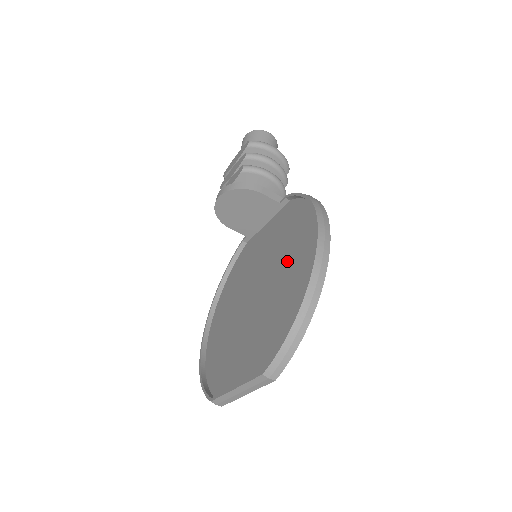
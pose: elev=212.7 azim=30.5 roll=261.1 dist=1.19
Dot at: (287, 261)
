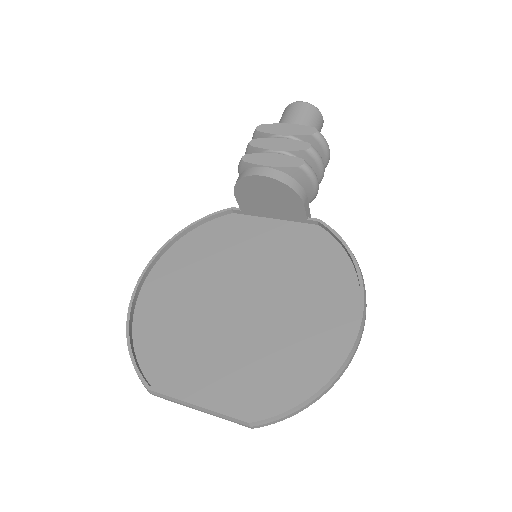
Dot at: (302, 303)
